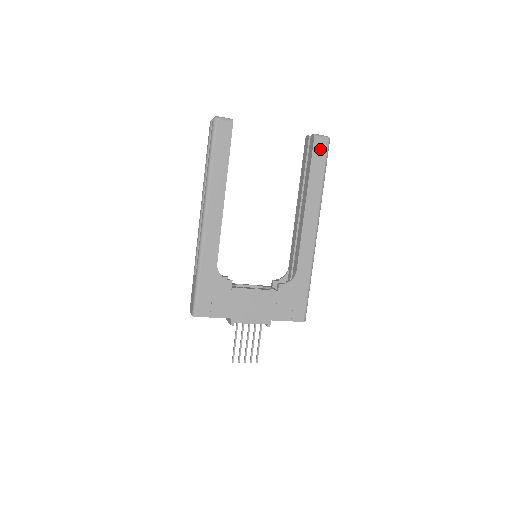
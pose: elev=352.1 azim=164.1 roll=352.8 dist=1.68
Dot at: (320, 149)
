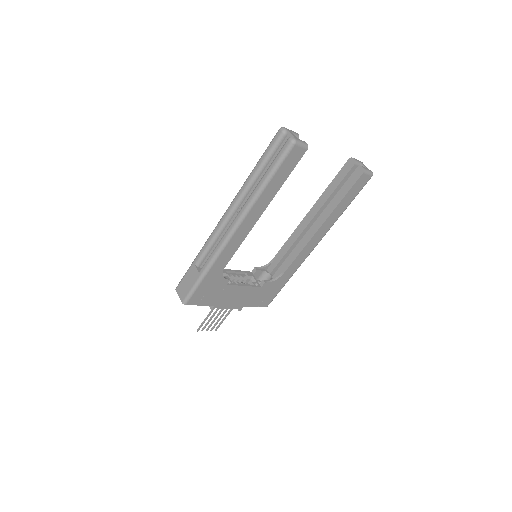
Dot at: (360, 184)
